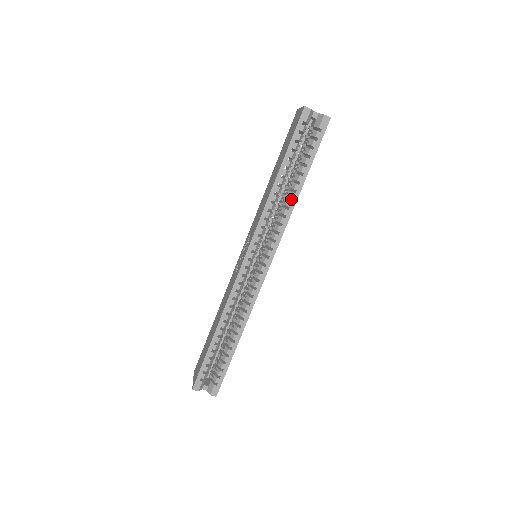
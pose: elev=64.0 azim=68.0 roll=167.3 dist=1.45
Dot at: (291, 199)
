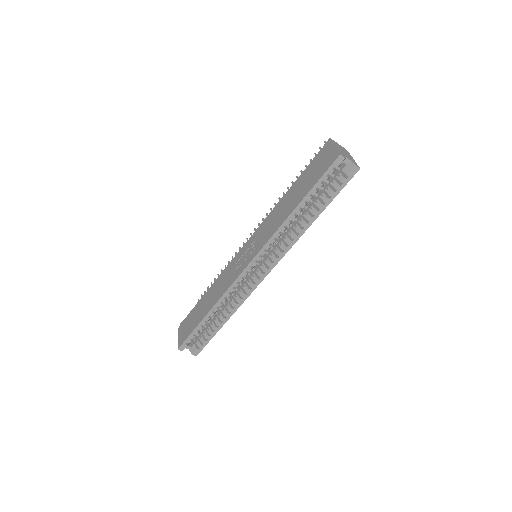
Dot at: occluded
